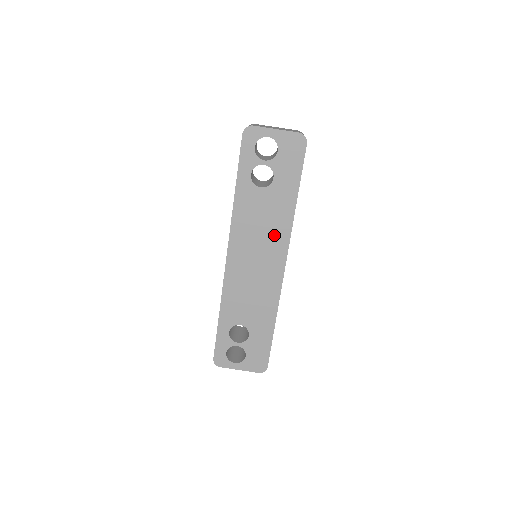
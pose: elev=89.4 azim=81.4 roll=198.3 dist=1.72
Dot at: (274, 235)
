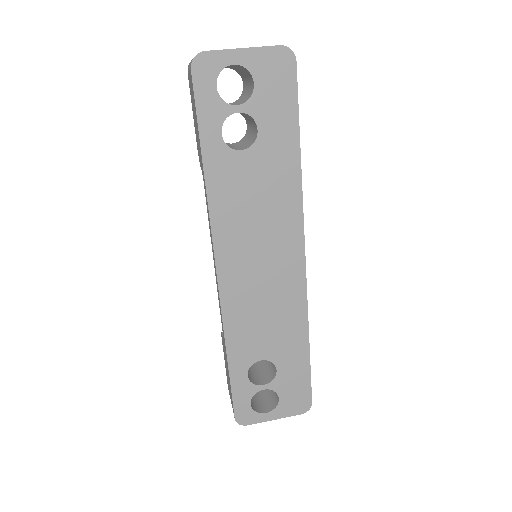
Dot at: (279, 218)
